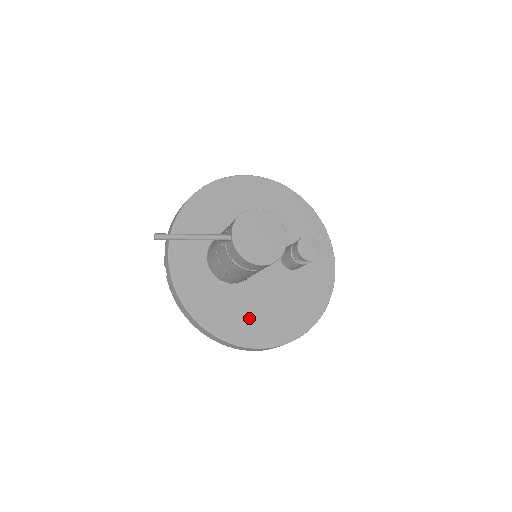
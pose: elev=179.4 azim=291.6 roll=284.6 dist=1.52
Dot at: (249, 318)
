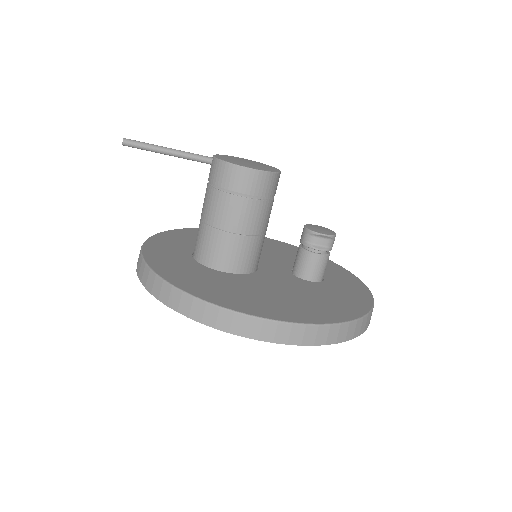
Dot at: (249, 295)
